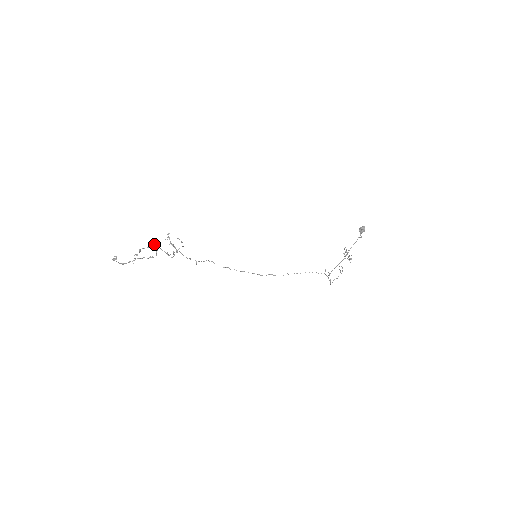
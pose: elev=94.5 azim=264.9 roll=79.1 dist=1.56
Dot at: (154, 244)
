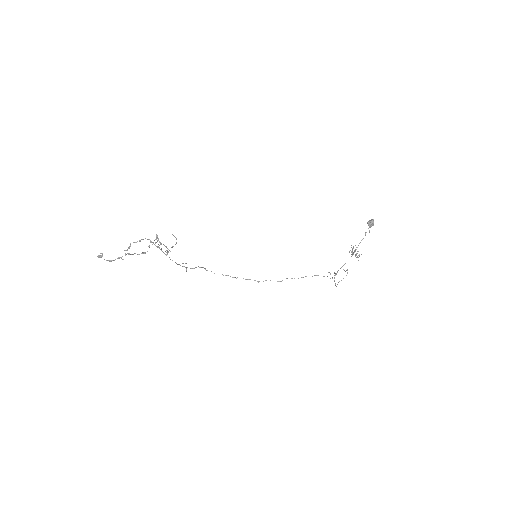
Dot at: occluded
